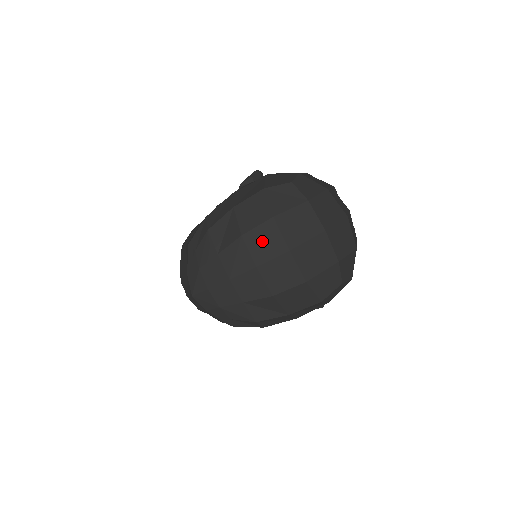
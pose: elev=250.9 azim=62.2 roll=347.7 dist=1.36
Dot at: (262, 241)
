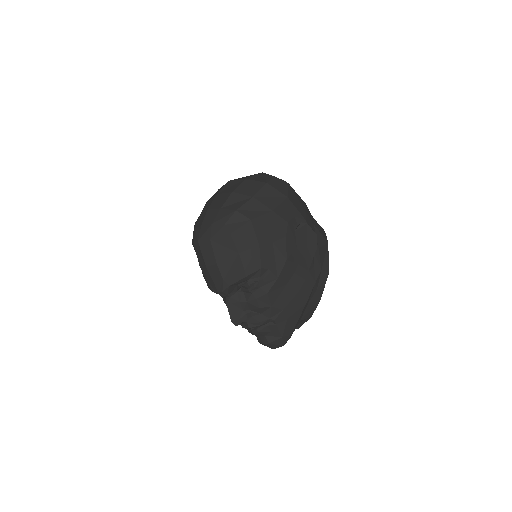
Dot at: occluded
